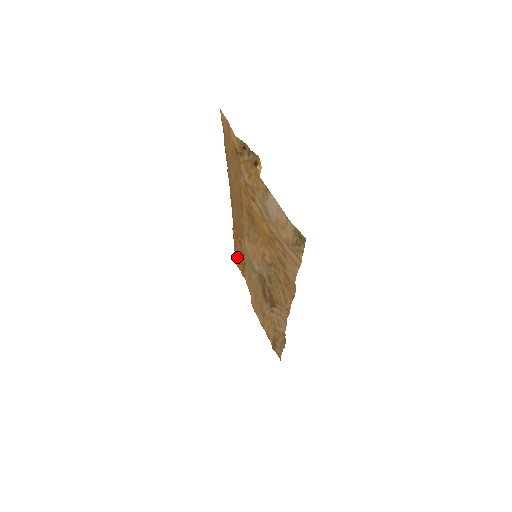
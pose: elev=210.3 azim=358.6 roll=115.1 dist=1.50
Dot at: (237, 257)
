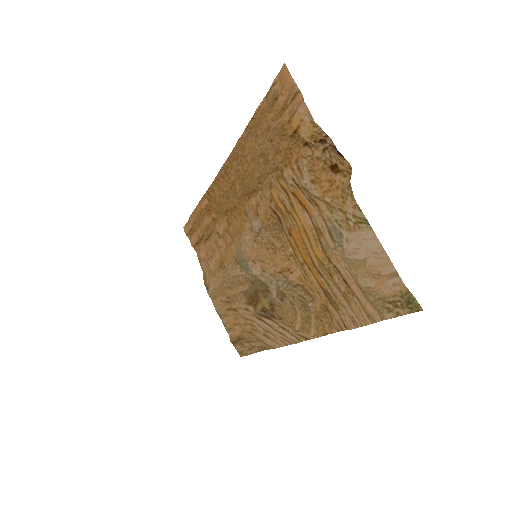
Dot at: (192, 226)
